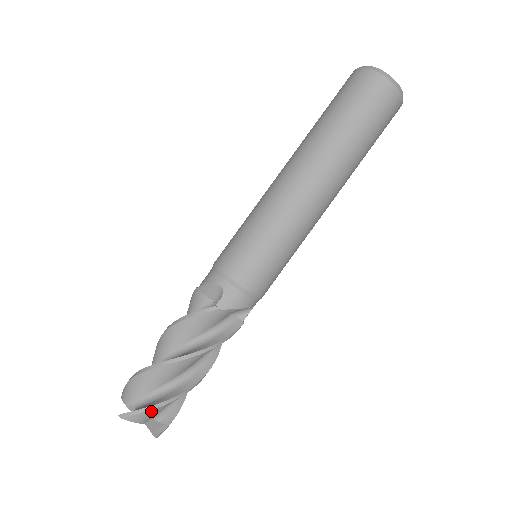
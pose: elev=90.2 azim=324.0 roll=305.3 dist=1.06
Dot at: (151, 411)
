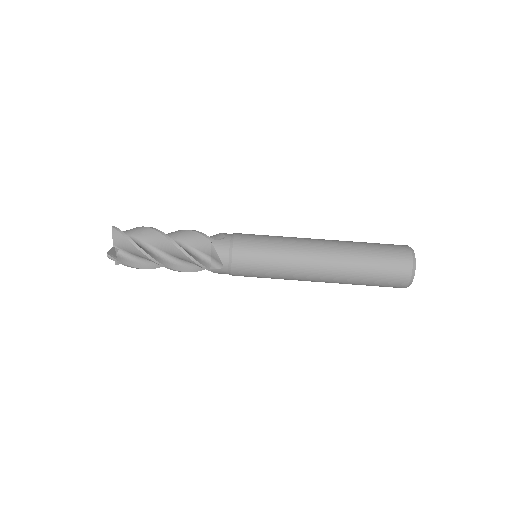
Dot at: (125, 239)
